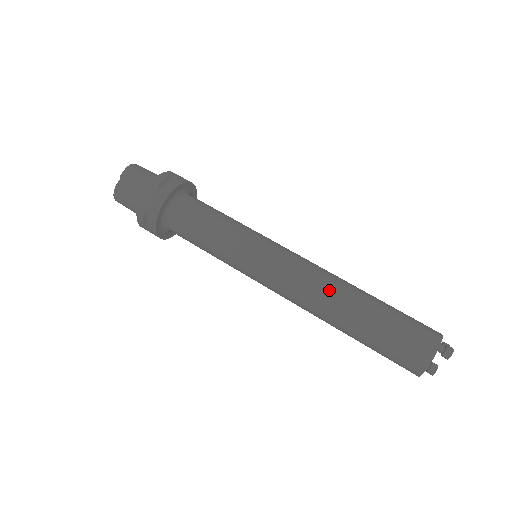
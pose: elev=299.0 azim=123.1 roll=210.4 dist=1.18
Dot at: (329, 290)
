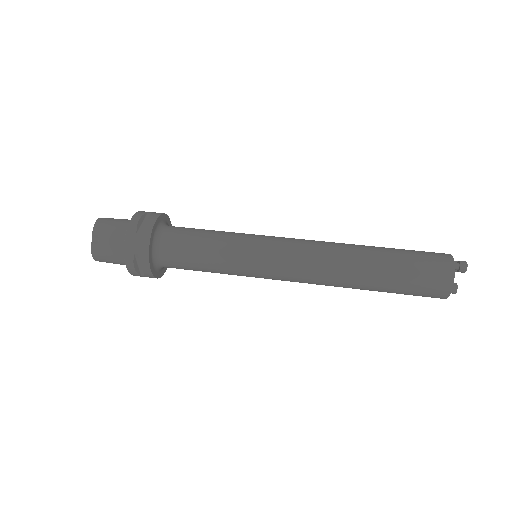
Dot at: (339, 257)
